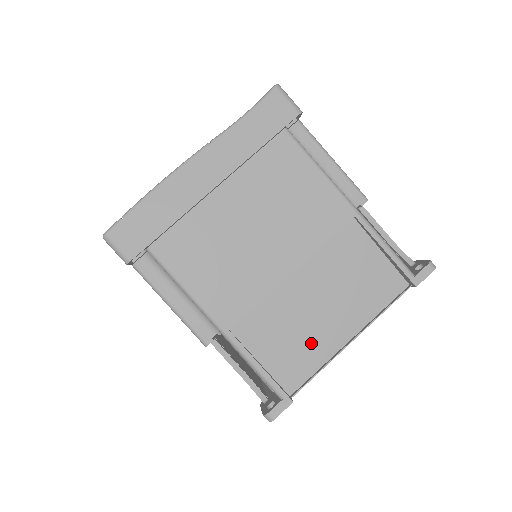
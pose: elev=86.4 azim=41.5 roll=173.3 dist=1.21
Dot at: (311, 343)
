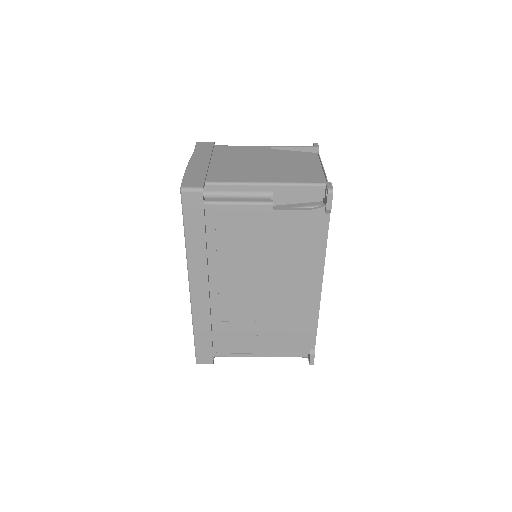
Dot at: (310, 175)
